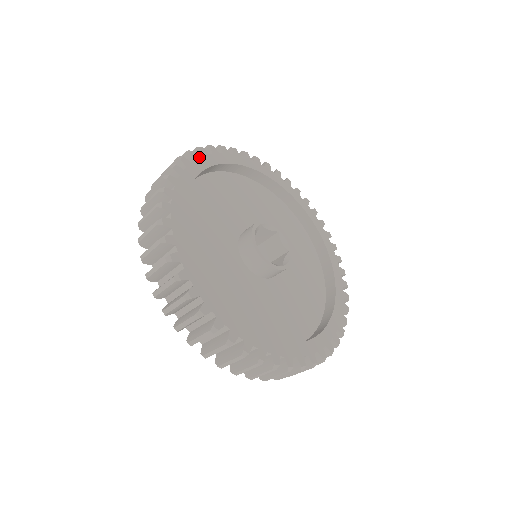
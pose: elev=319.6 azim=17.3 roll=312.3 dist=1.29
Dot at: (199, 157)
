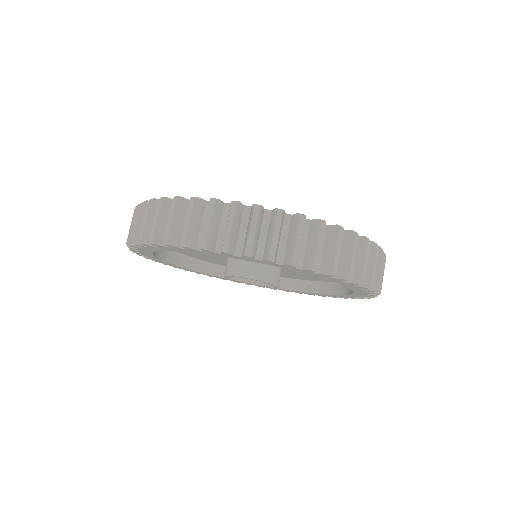
Dot at: occluded
